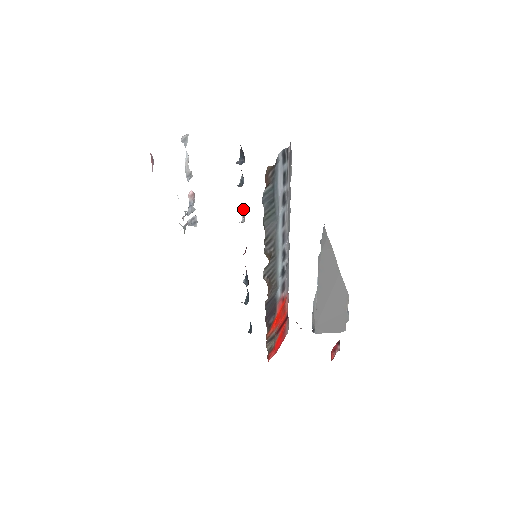
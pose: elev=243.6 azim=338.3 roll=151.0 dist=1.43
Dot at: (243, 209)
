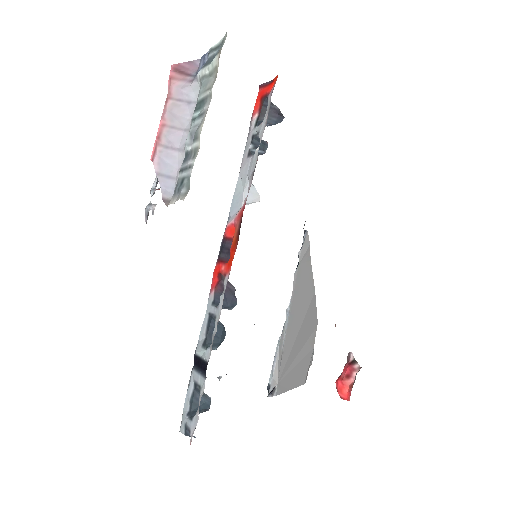
Dot at: (245, 191)
